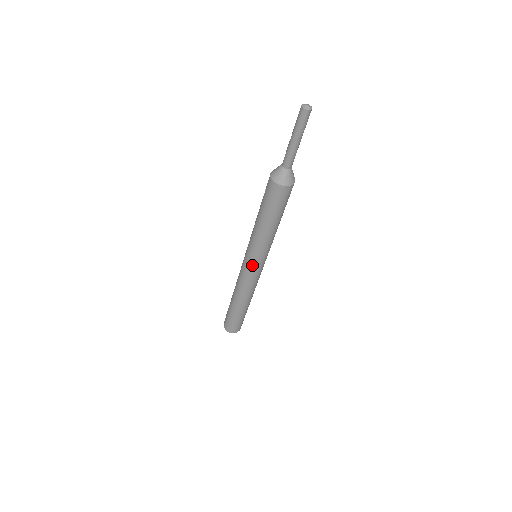
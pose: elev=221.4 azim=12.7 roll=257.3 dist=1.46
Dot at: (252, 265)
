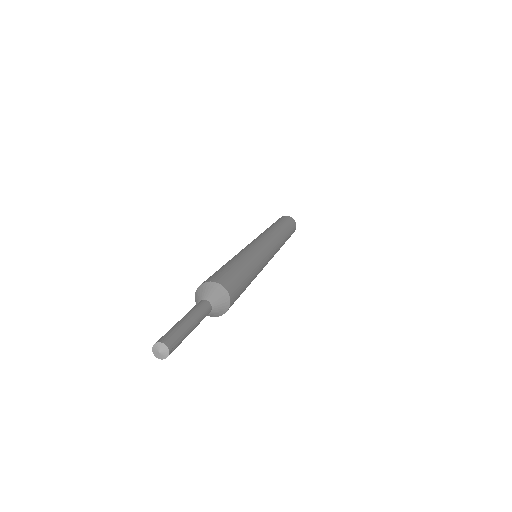
Dot at: occluded
